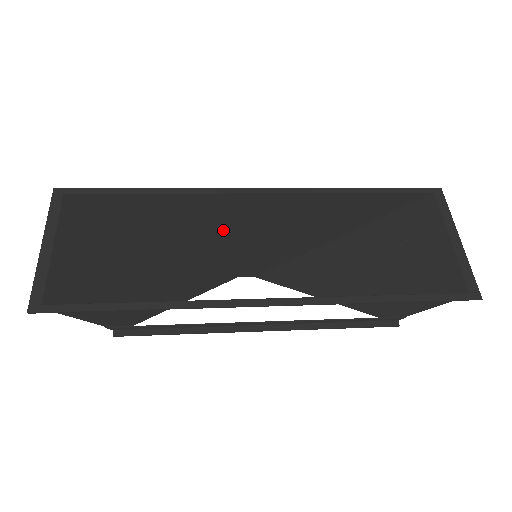
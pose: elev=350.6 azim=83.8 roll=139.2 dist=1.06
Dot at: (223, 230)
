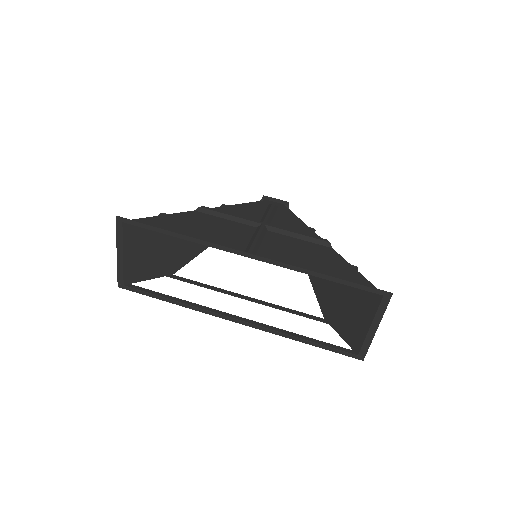
Dot at: (239, 228)
